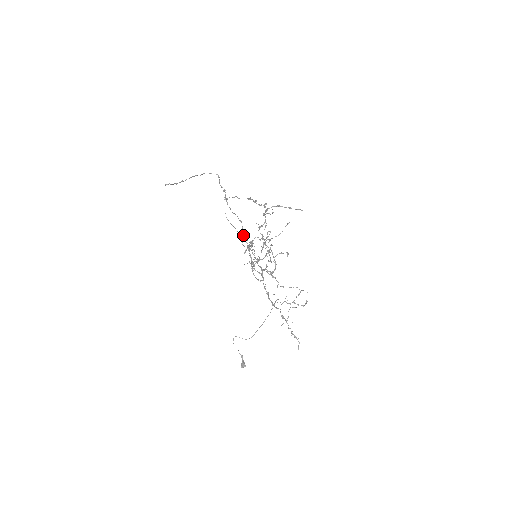
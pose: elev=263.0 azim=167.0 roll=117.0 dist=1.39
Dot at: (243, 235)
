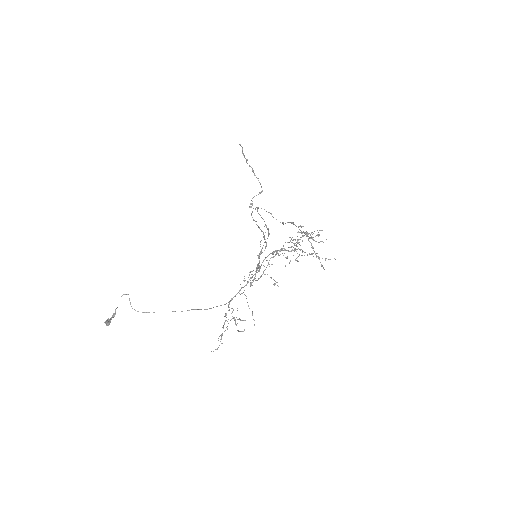
Dot at: occluded
